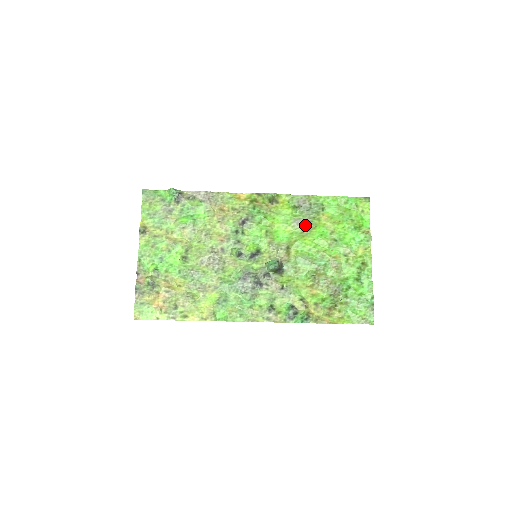
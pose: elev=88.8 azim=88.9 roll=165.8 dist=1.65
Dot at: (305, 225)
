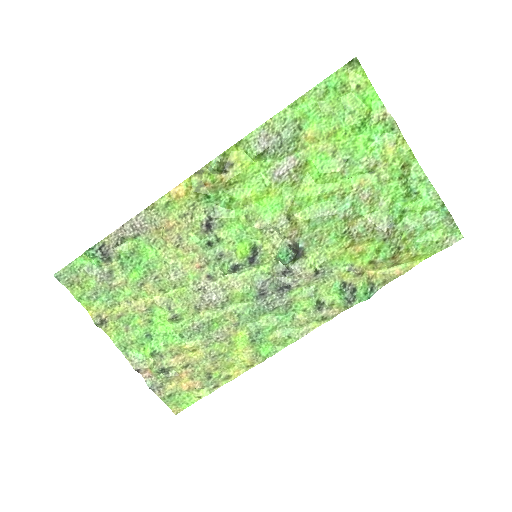
Dot at: (291, 171)
